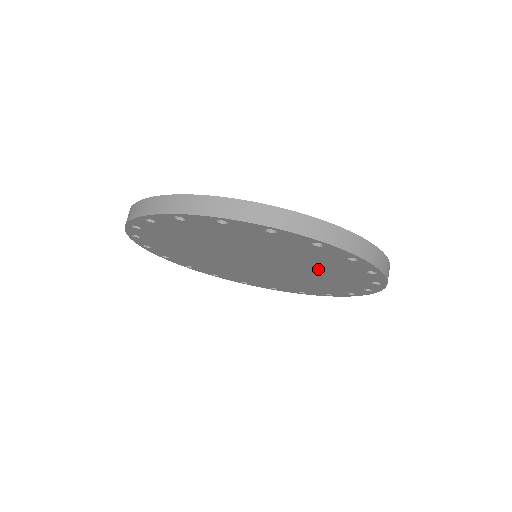
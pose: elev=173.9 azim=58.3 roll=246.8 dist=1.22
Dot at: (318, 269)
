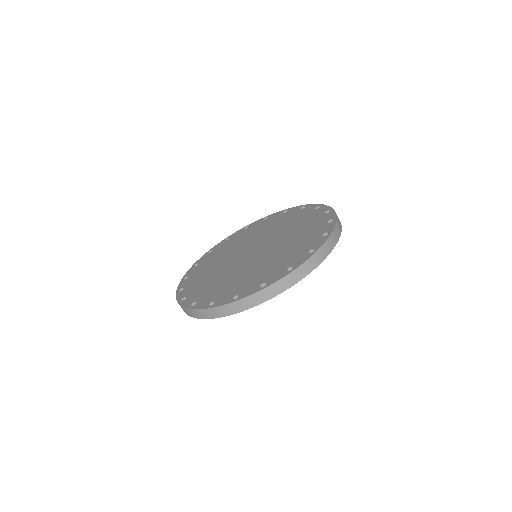
Dot at: occluded
